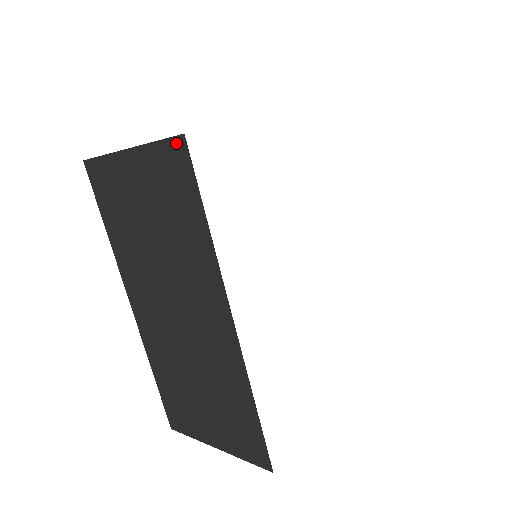
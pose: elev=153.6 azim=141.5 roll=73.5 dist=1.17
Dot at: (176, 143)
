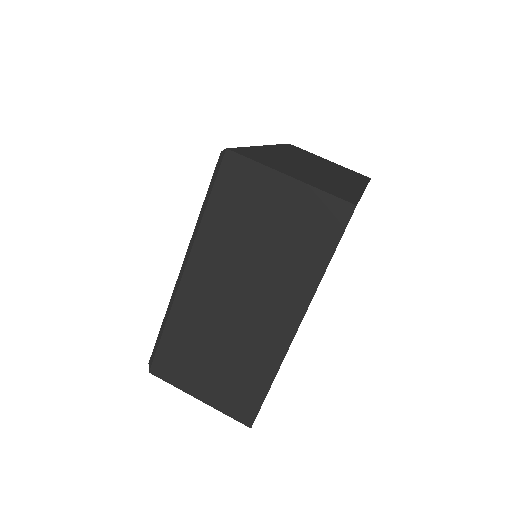
Dot at: (344, 205)
